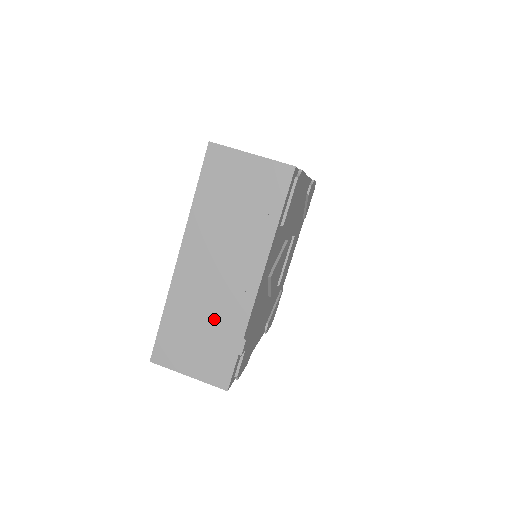
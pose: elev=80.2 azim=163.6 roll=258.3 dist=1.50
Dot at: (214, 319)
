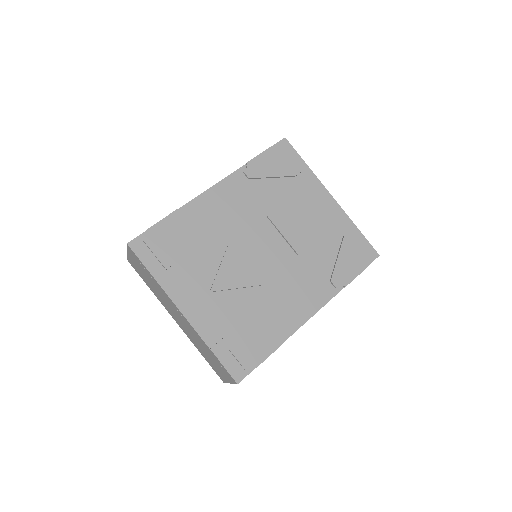
Dot at: (201, 345)
